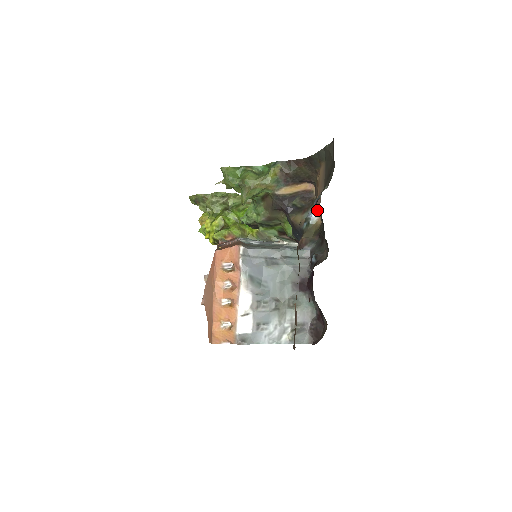
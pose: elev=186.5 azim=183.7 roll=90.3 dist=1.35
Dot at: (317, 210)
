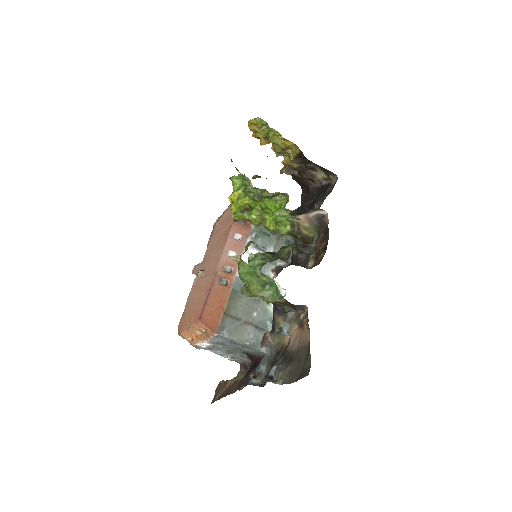
Dot at: (290, 336)
